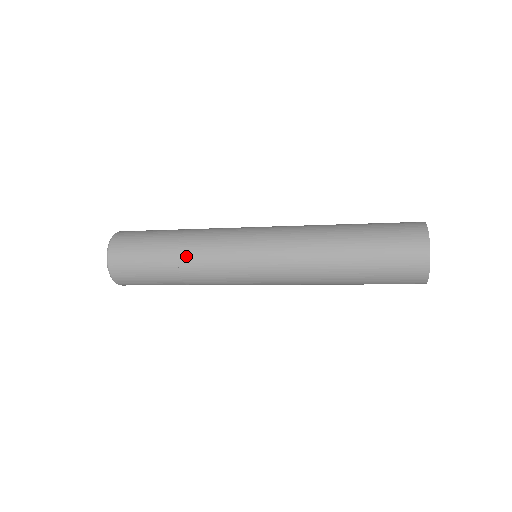
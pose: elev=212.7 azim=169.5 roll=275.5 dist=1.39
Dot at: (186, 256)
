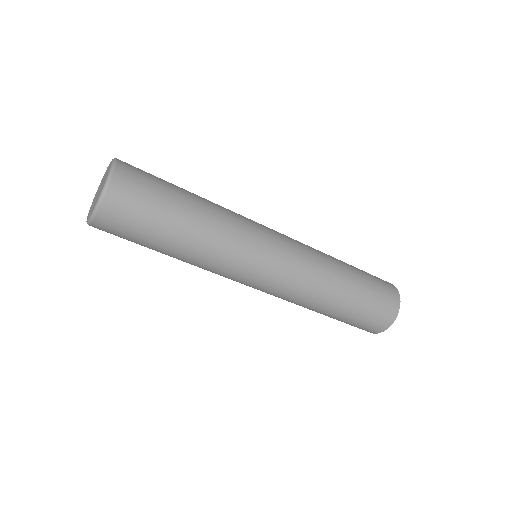
Dot at: (194, 254)
